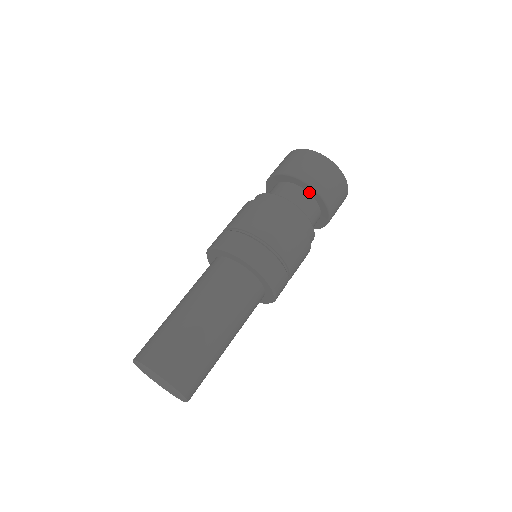
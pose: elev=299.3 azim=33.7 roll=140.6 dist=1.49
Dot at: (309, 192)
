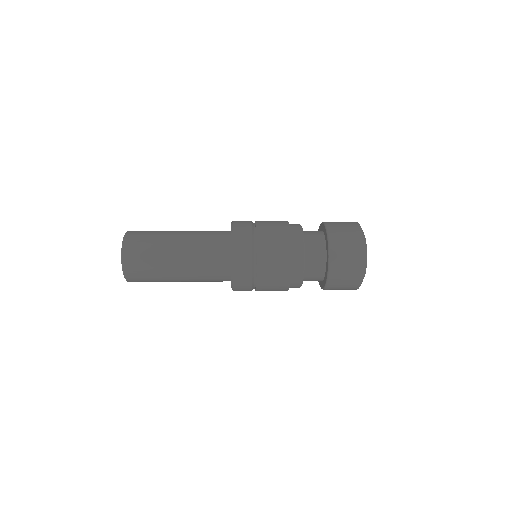
Dot at: (326, 246)
